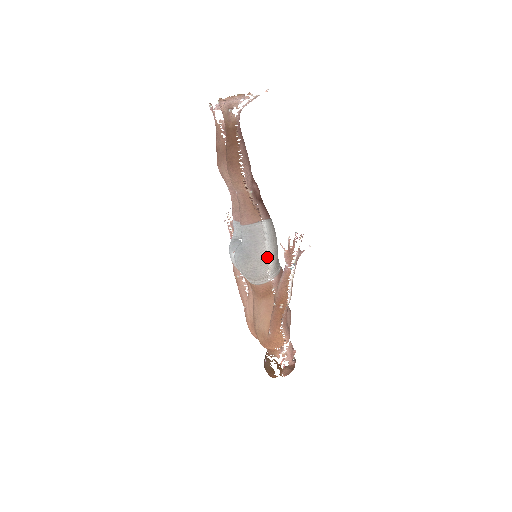
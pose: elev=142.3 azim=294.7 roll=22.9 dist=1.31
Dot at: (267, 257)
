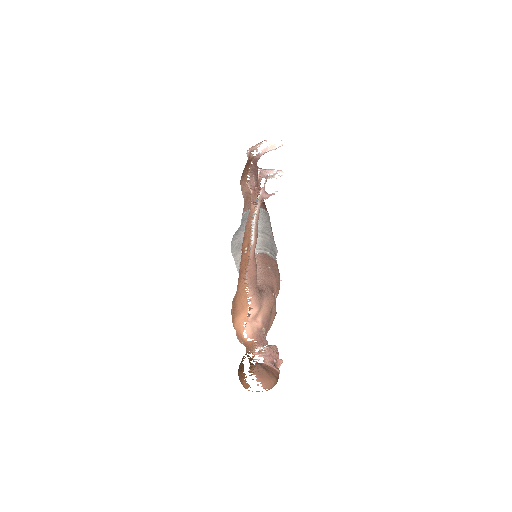
Dot at: occluded
